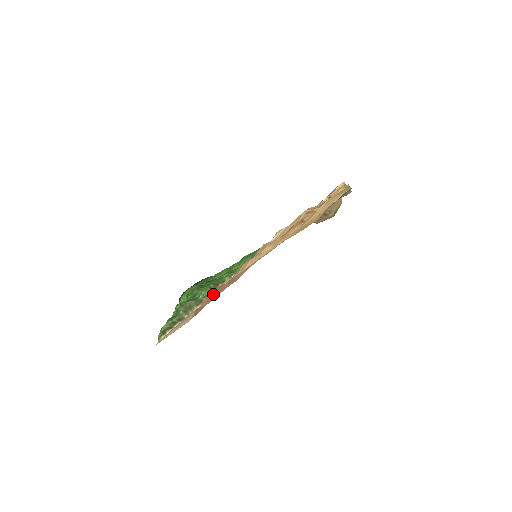
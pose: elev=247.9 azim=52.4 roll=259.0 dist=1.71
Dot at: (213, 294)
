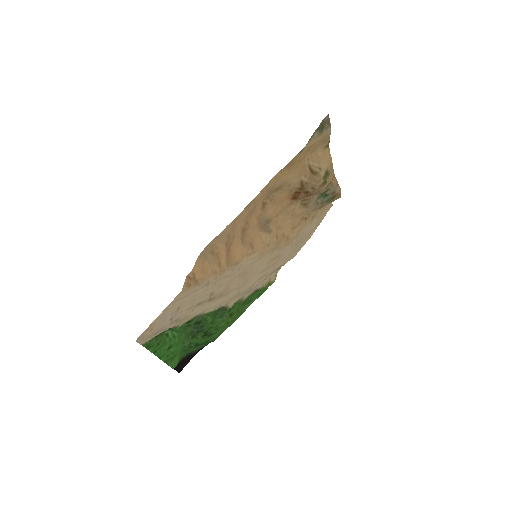
Dot at: (207, 261)
